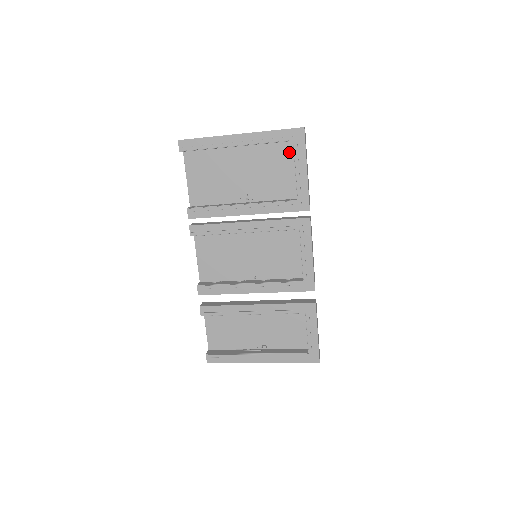
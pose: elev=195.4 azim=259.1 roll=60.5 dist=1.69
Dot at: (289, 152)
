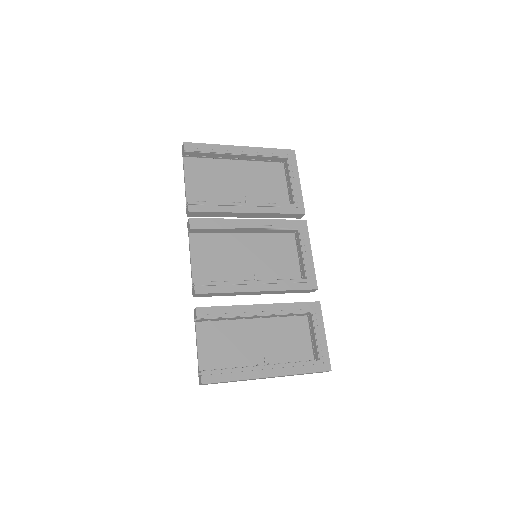
Dot at: (280, 170)
